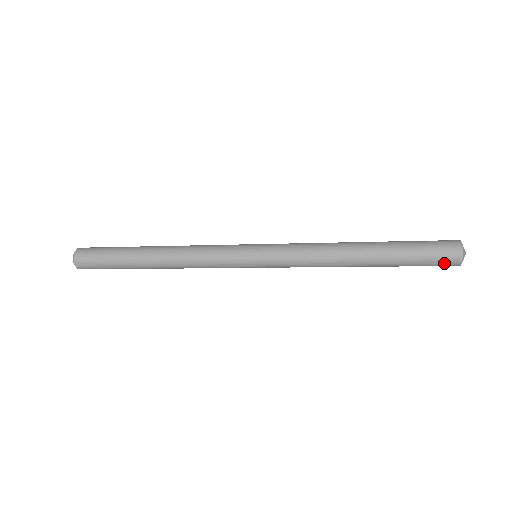
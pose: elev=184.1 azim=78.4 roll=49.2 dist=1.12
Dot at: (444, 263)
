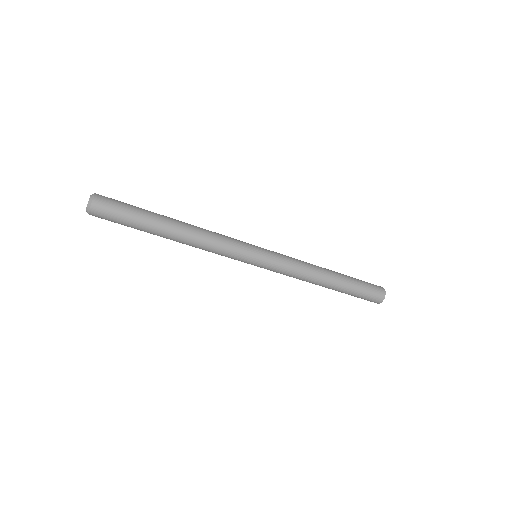
Dot at: (372, 300)
